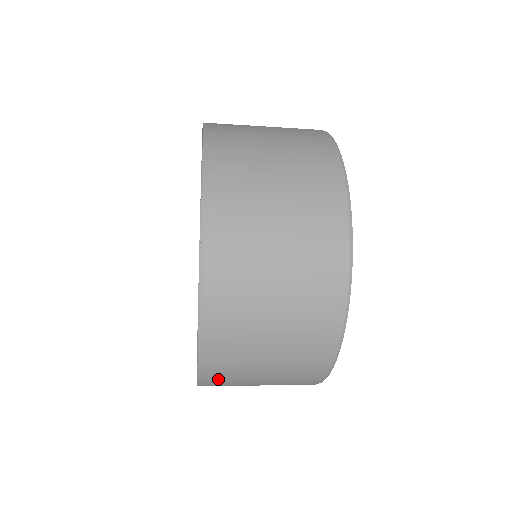
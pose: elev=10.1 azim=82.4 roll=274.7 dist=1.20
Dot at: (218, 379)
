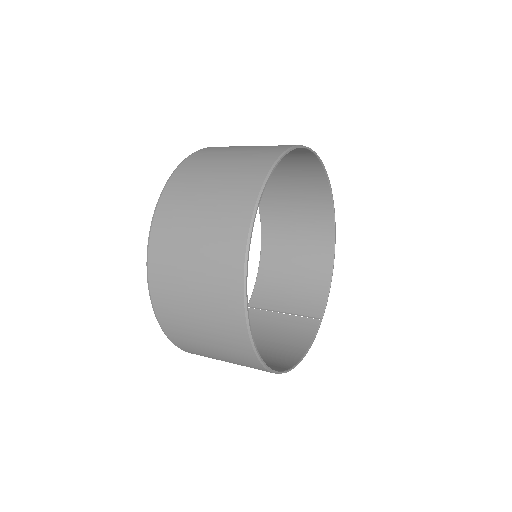
Dot at: occluded
